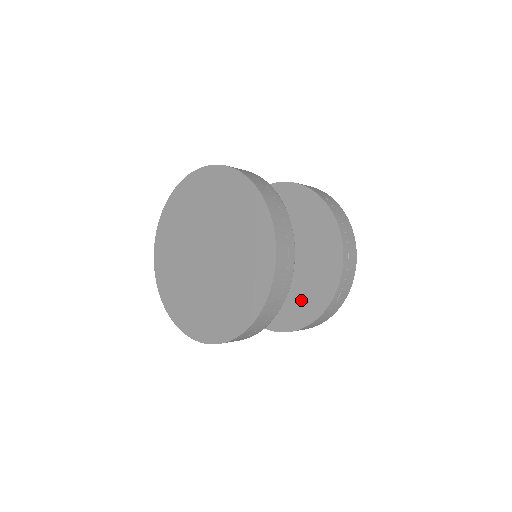
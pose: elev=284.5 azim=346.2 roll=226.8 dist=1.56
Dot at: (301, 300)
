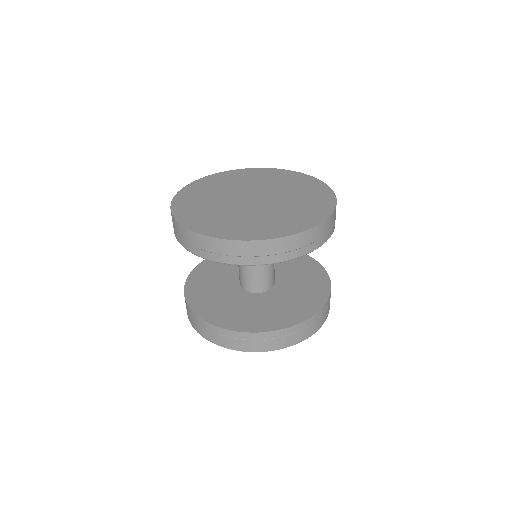
Dot at: (235, 312)
